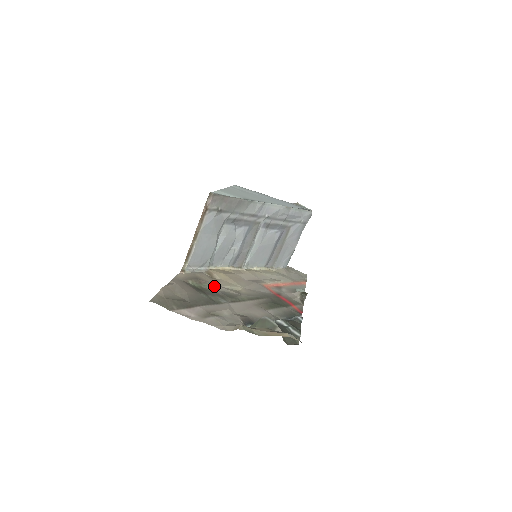
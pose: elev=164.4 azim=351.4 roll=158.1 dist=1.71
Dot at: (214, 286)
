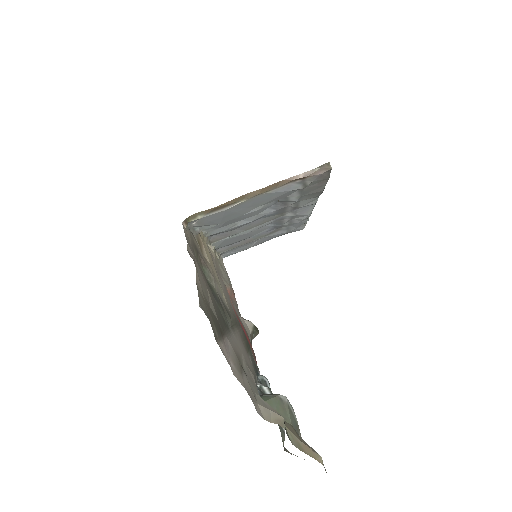
Dot at: (213, 279)
